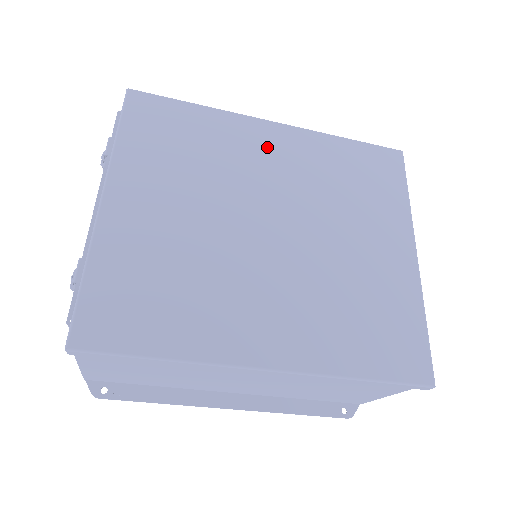
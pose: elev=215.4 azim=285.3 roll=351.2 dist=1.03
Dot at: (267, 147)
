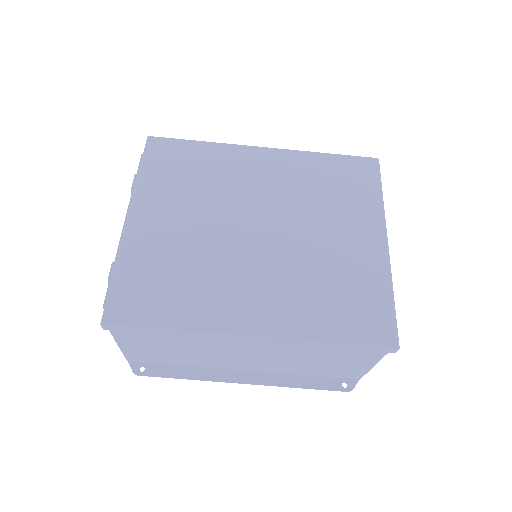
Dot at: (257, 168)
